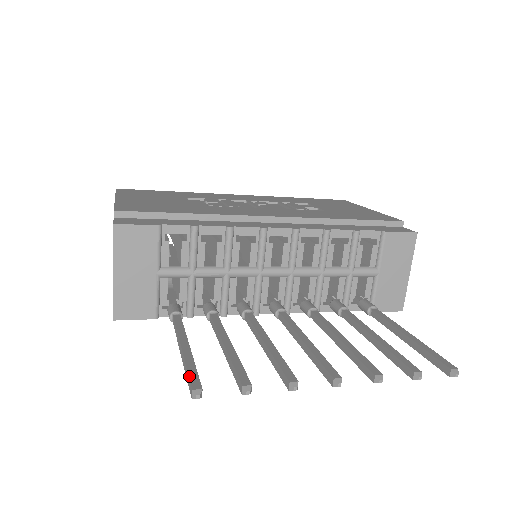
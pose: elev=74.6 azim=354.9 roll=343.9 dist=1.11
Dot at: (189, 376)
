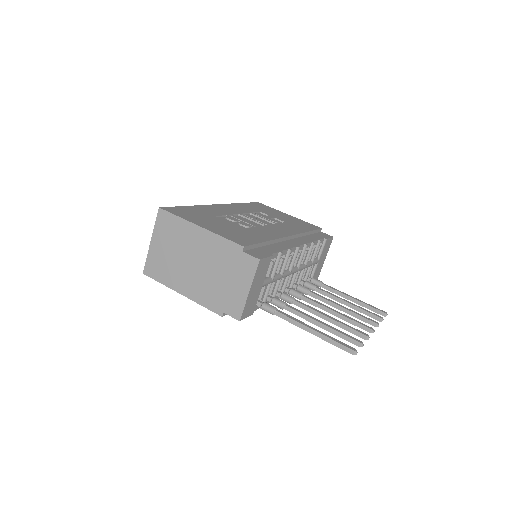
Dot at: (344, 345)
